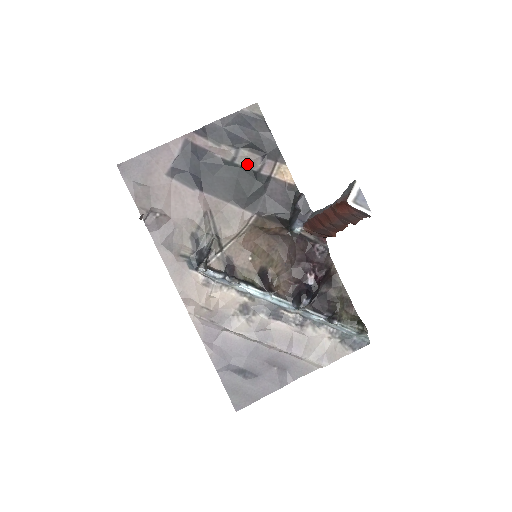
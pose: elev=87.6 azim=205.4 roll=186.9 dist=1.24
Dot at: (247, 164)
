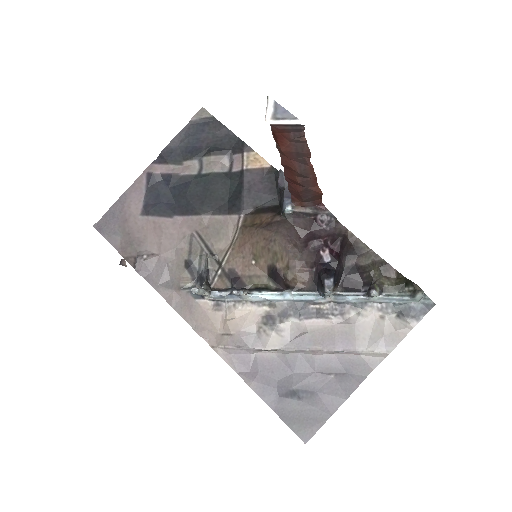
Dot at: (214, 169)
